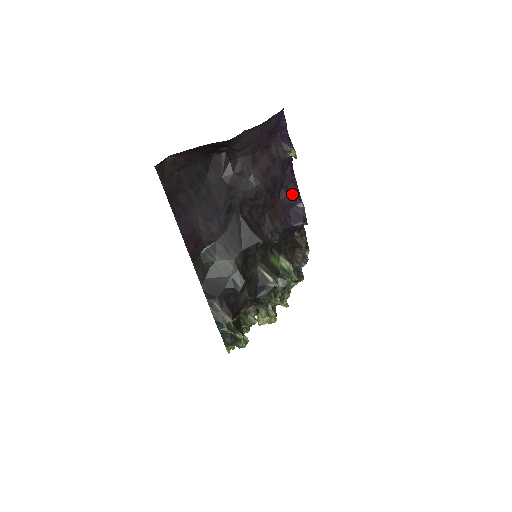
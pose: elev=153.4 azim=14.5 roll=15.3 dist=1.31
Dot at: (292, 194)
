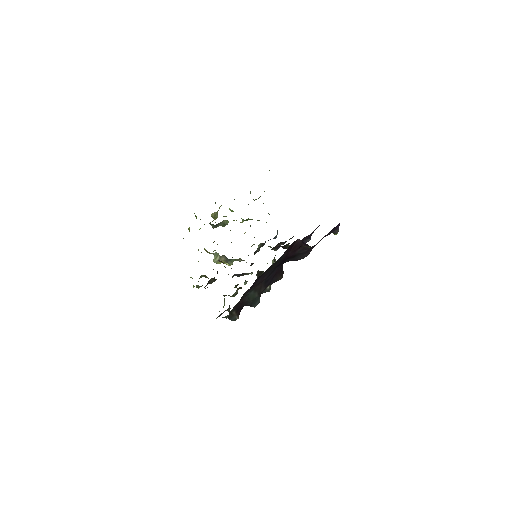
Dot at: (309, 236)
